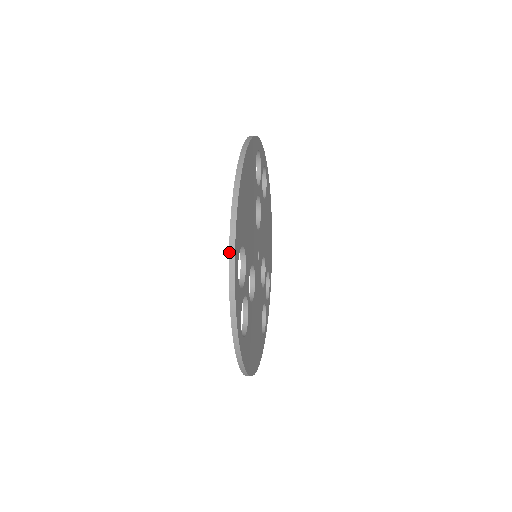
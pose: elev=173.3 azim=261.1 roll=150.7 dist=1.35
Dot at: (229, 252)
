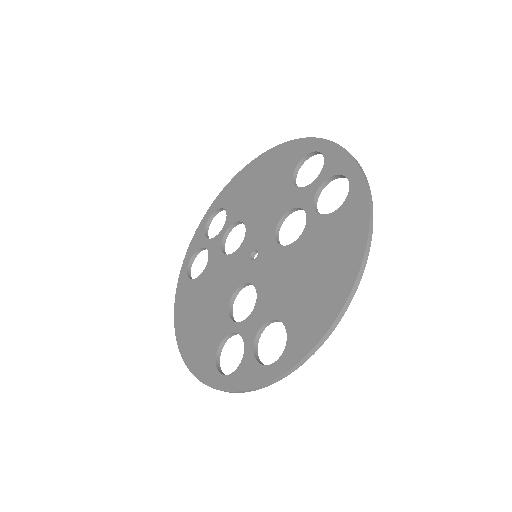
Dot at: occluded
